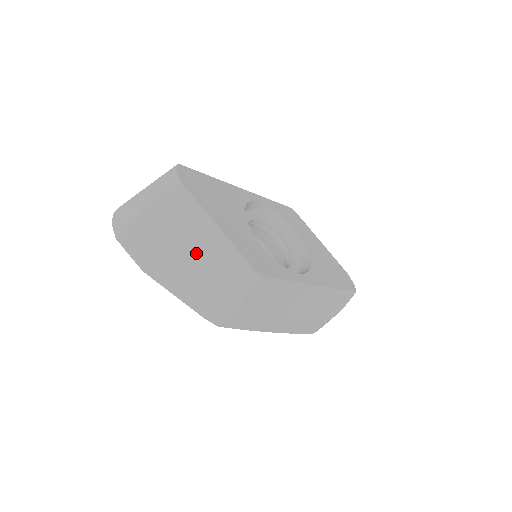
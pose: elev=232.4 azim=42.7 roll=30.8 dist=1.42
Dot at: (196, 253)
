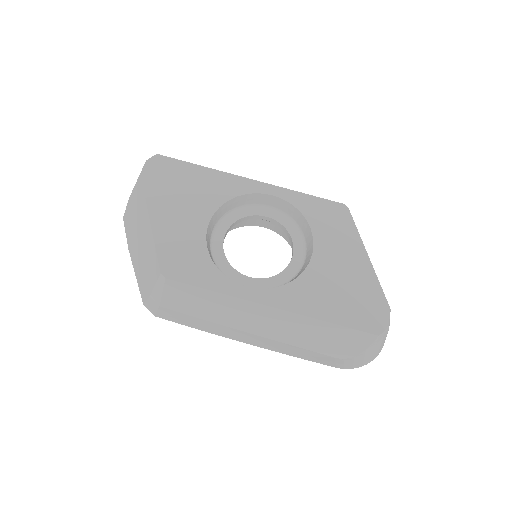
Dot at: (142, 242)
